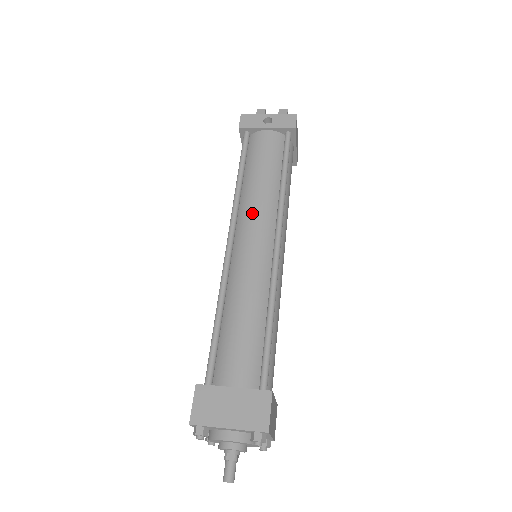
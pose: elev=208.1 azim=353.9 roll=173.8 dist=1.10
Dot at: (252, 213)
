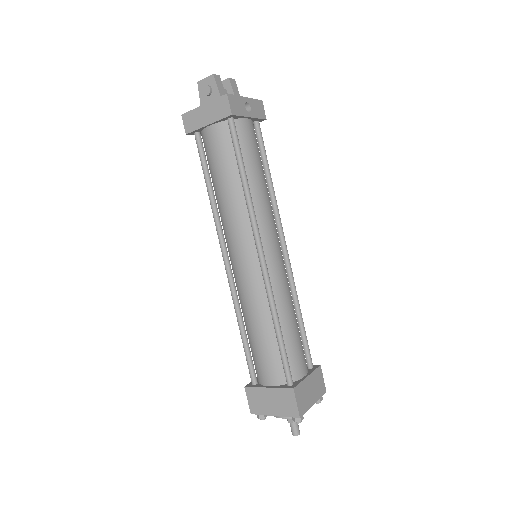
Dot at: (268, 222)
